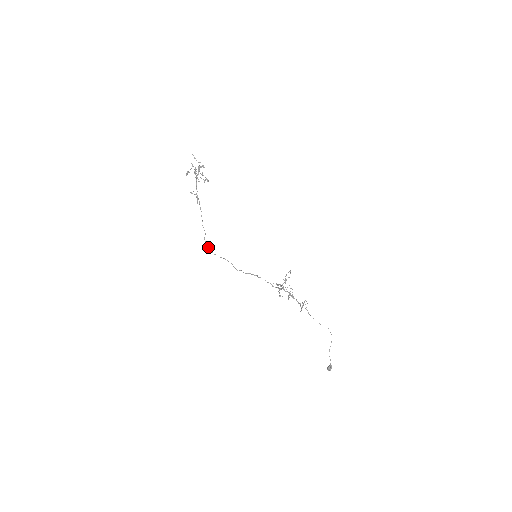
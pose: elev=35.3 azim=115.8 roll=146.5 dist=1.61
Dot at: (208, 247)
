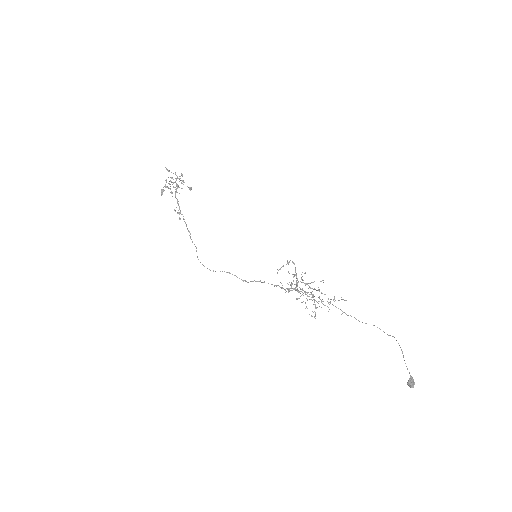
Dot at: (203, 265)
